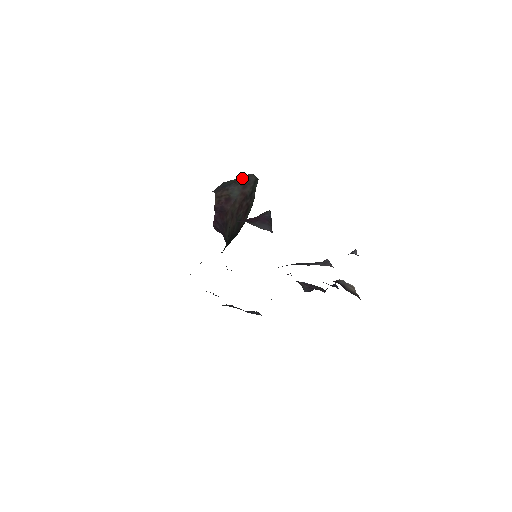
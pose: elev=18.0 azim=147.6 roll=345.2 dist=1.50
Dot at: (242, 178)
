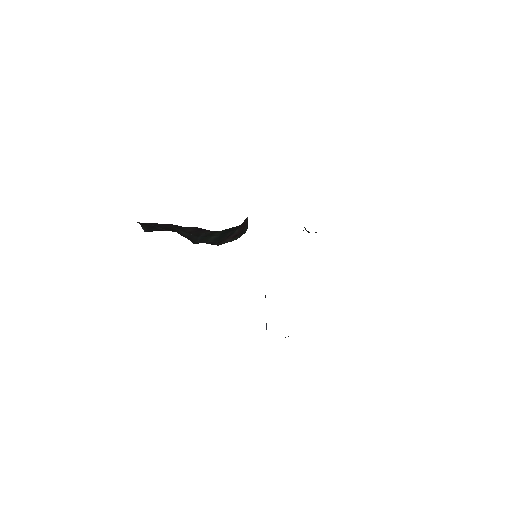
Dot at: occluded
